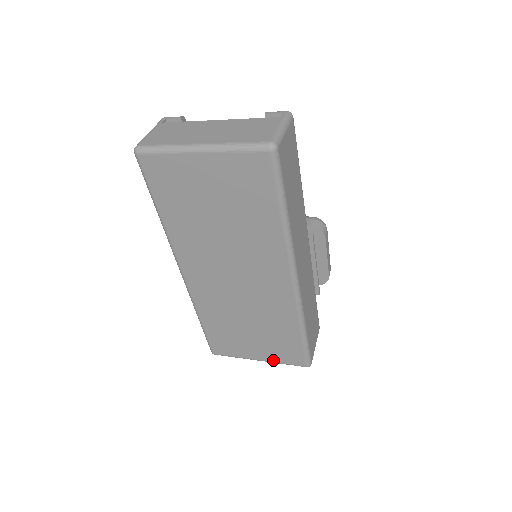
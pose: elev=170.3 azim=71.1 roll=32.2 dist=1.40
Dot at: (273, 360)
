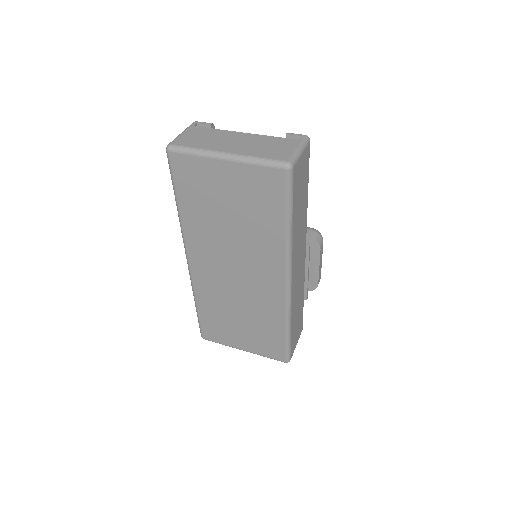
Dot at: (256, 352)
